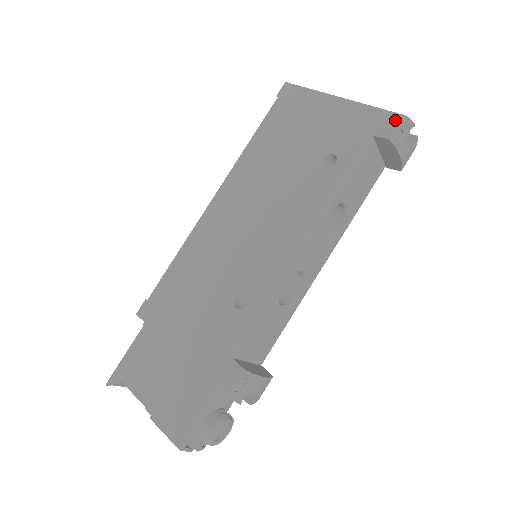
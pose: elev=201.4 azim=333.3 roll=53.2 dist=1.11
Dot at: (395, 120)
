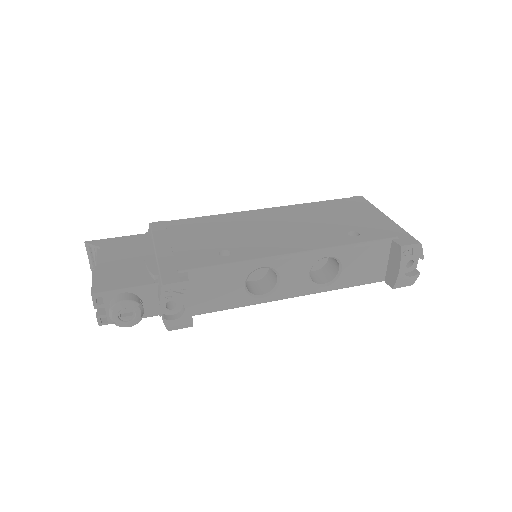
Dot at: (413, 241)
